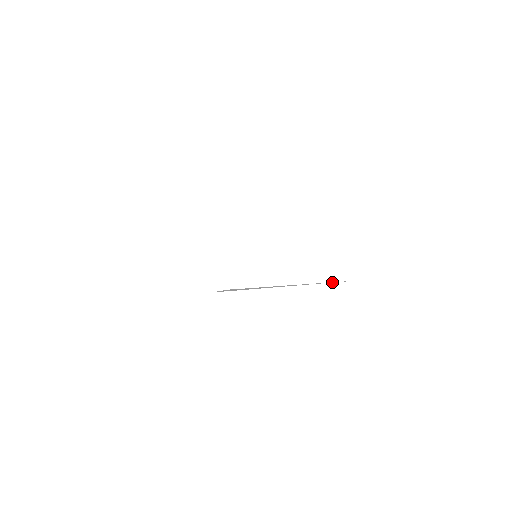
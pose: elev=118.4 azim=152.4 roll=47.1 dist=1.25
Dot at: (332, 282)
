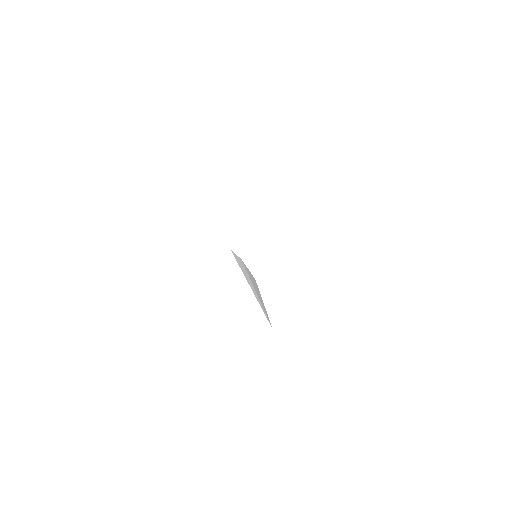
Dot at: (267, 317)
